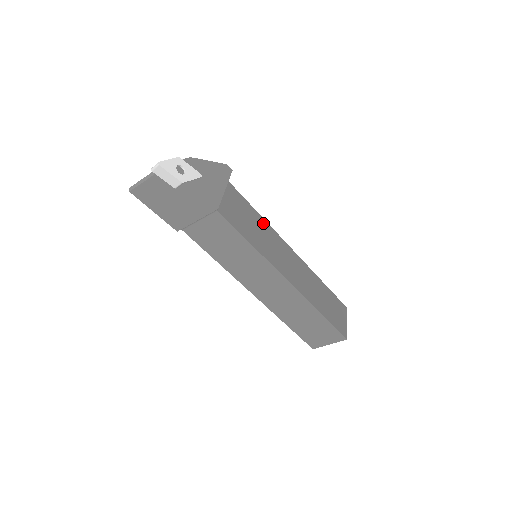
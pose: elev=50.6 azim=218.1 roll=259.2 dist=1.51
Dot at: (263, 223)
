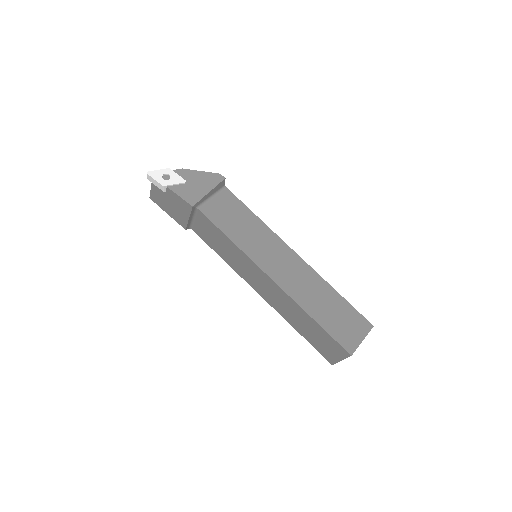
Dot at: (260, 225)
